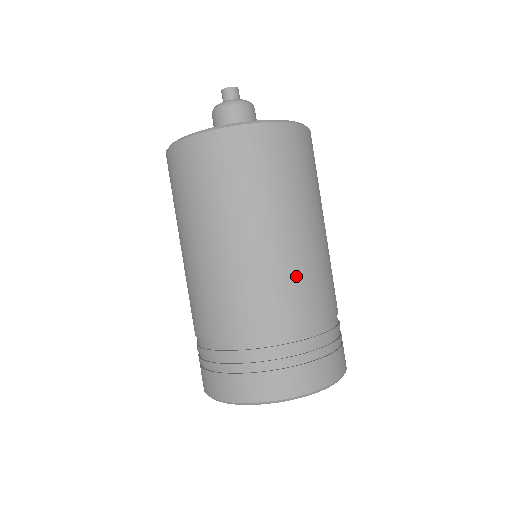
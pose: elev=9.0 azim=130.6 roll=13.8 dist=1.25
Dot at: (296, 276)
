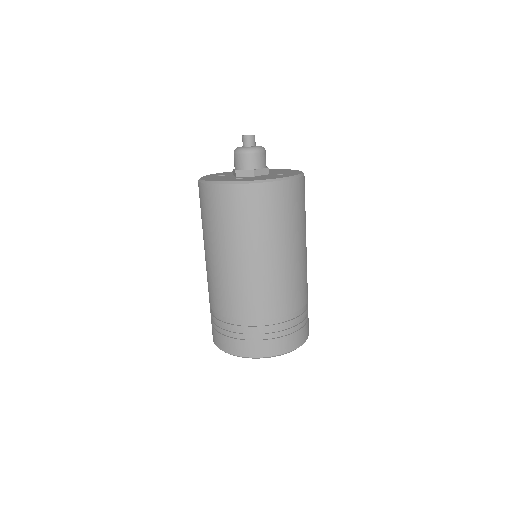
Dot at: (295, 279)
